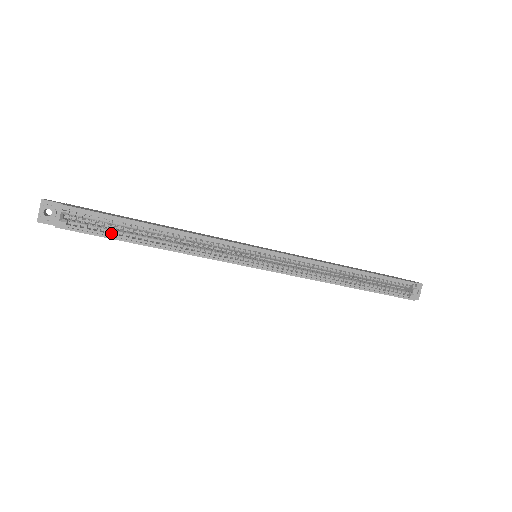
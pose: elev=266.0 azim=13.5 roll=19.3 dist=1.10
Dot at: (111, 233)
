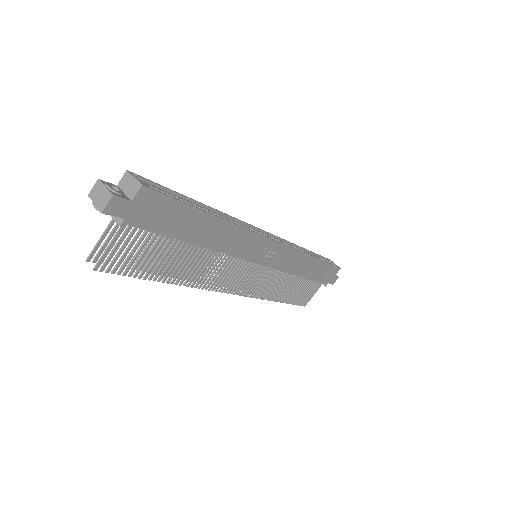
Dot at: (180, 203)
